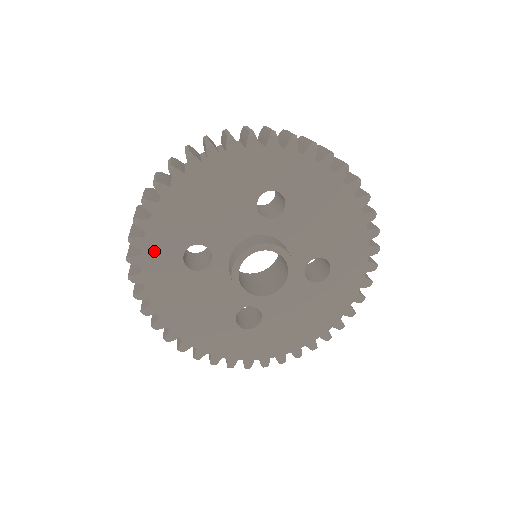
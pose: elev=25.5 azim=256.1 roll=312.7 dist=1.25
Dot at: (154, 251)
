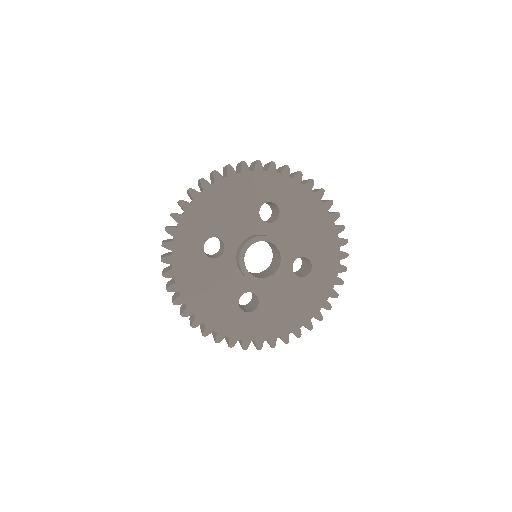
Dot at: (183, 239)
